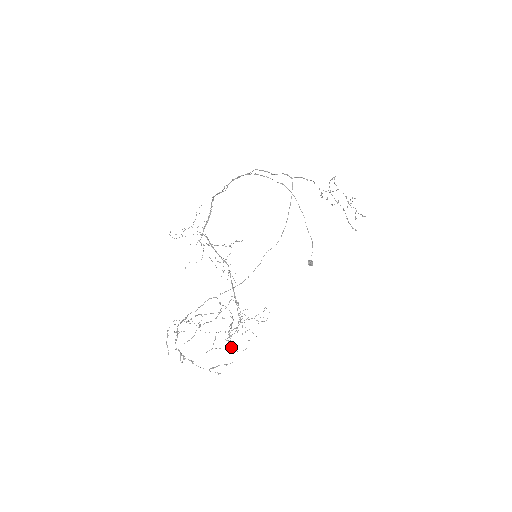
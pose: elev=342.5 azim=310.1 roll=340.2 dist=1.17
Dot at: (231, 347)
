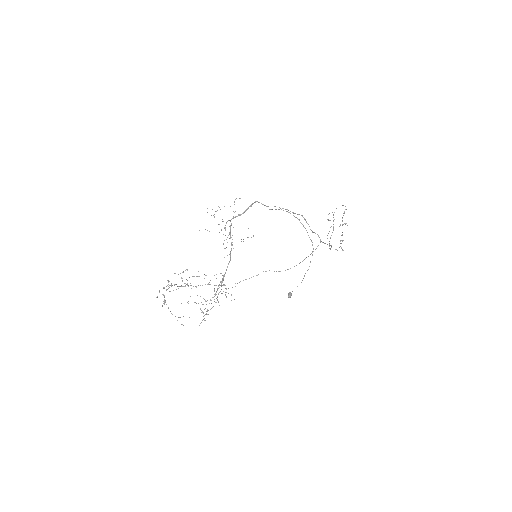
Dot at: (203, 319)
